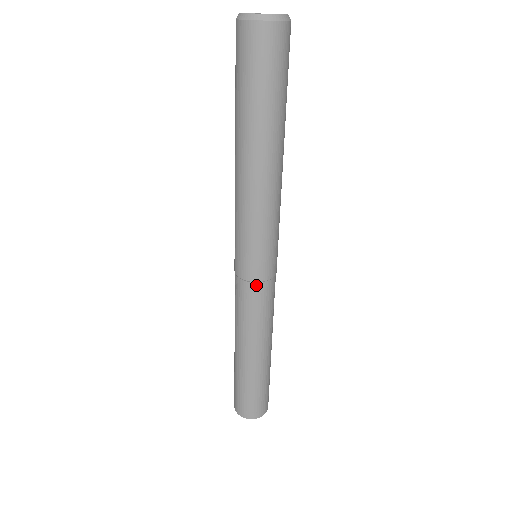
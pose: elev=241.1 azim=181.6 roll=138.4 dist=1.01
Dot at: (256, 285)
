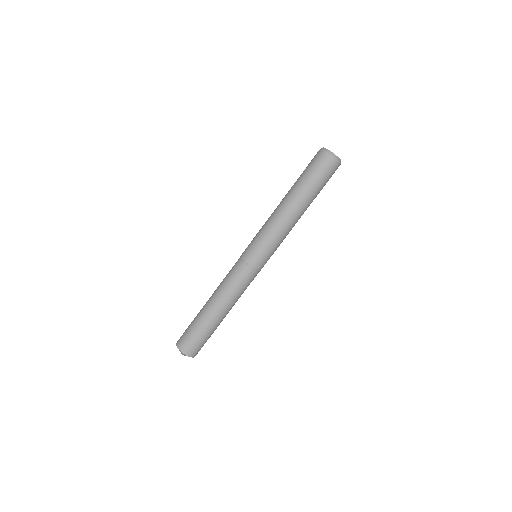
Dot at: (246, 266)
